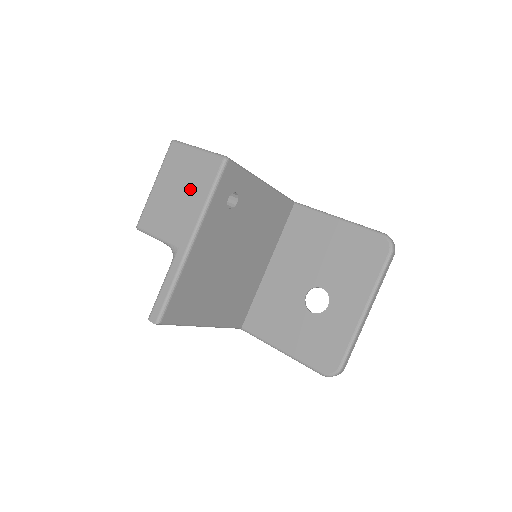
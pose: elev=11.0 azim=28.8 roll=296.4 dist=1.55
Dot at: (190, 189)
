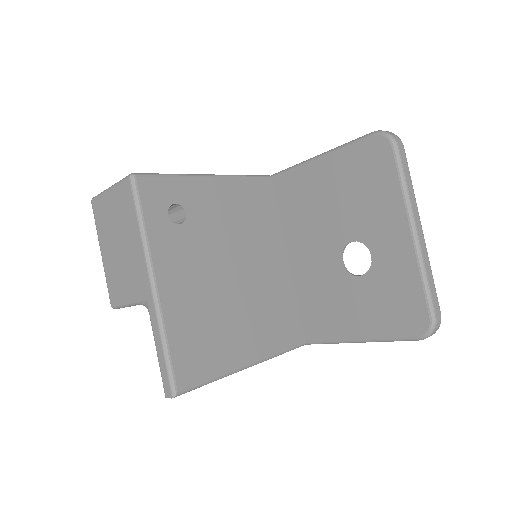
Dot at: (124, 232)
